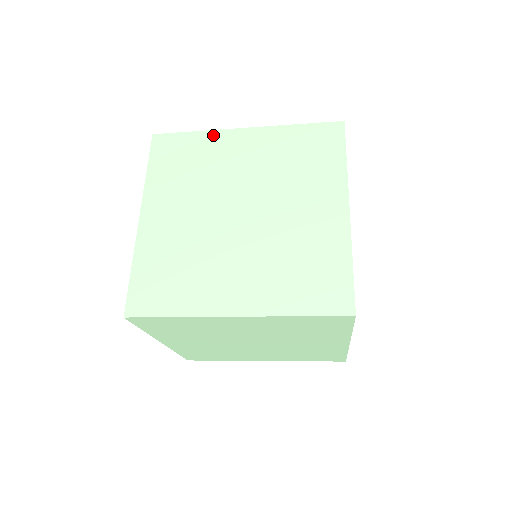
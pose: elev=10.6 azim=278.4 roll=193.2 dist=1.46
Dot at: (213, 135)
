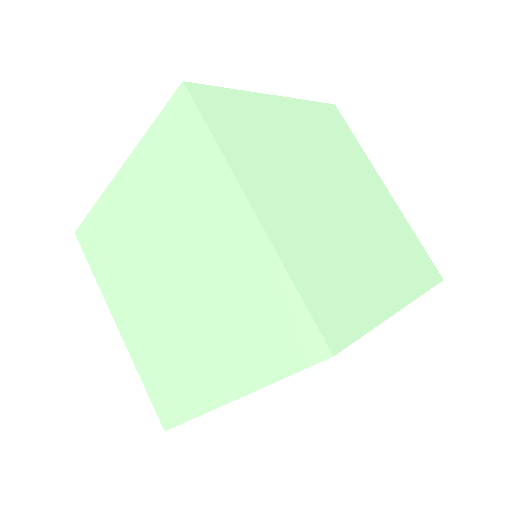
Dot at: occluded
